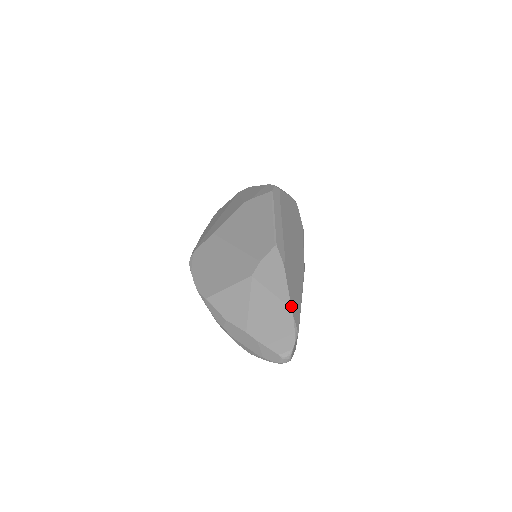
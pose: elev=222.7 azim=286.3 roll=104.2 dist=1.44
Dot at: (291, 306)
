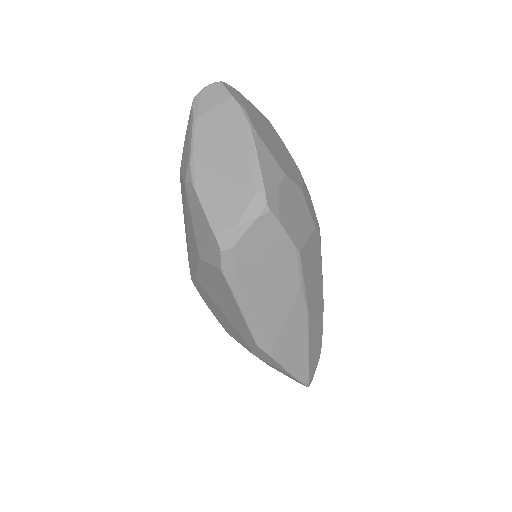
Dot at: (294, 378)
